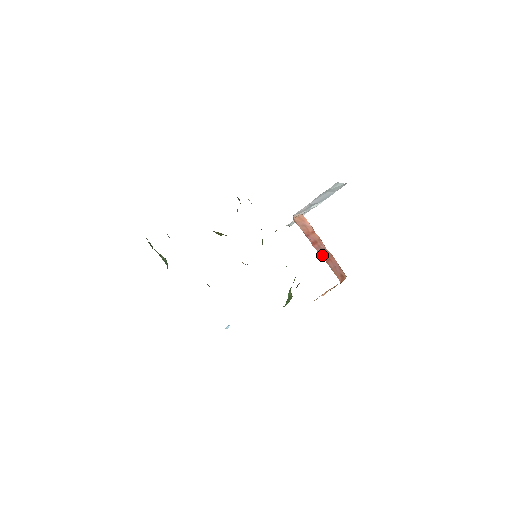
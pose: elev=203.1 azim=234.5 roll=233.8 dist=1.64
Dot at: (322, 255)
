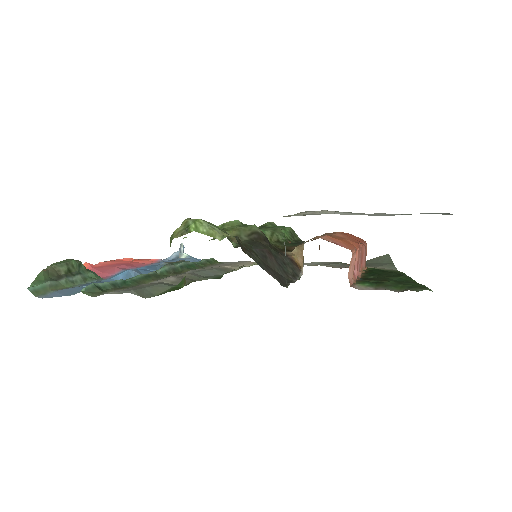
Dot at: (360, 268)
